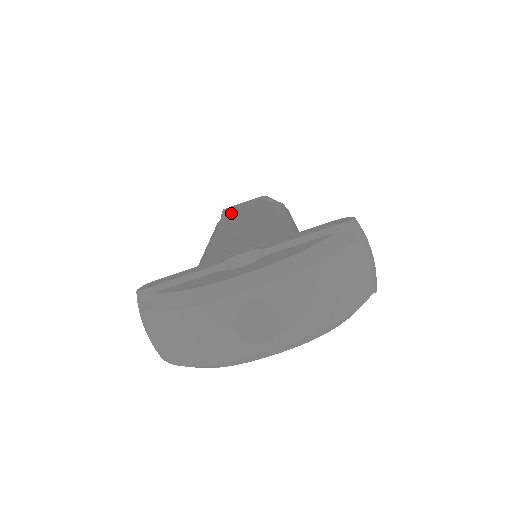
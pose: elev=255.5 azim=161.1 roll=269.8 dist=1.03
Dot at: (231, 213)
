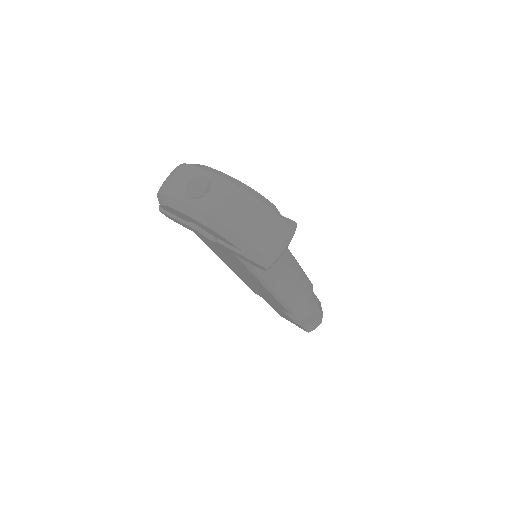
Dot at: occluded
